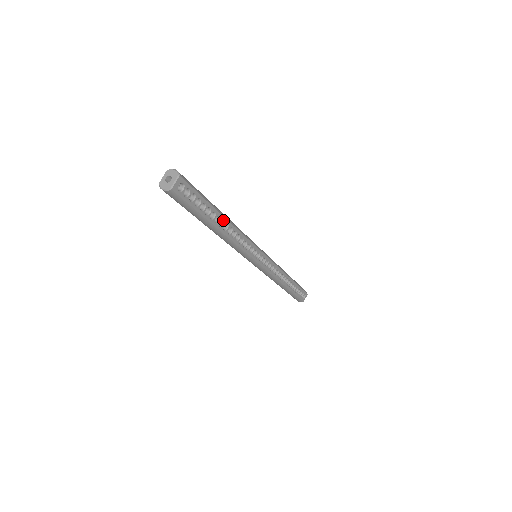
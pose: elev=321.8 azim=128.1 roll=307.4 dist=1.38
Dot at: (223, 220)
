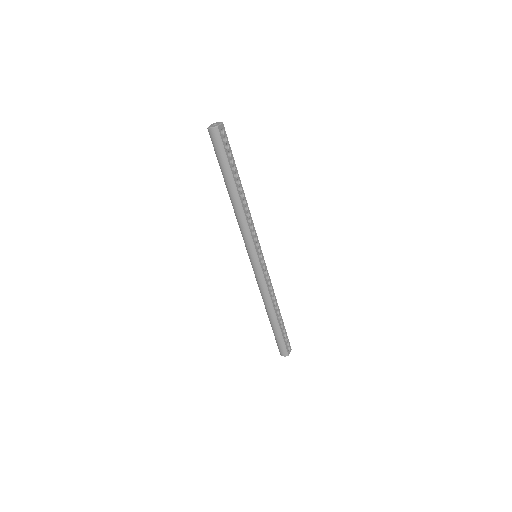
Dot at: (241, 188)
